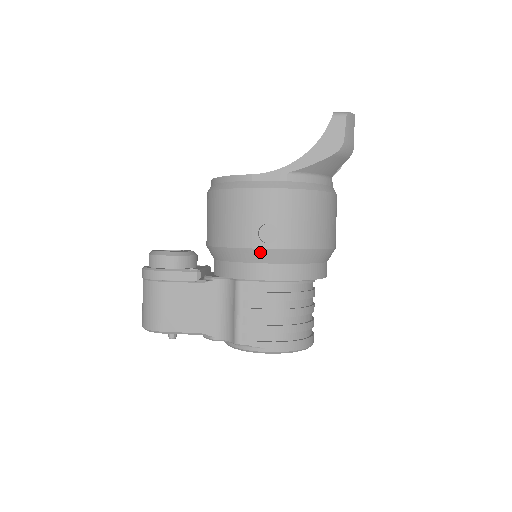
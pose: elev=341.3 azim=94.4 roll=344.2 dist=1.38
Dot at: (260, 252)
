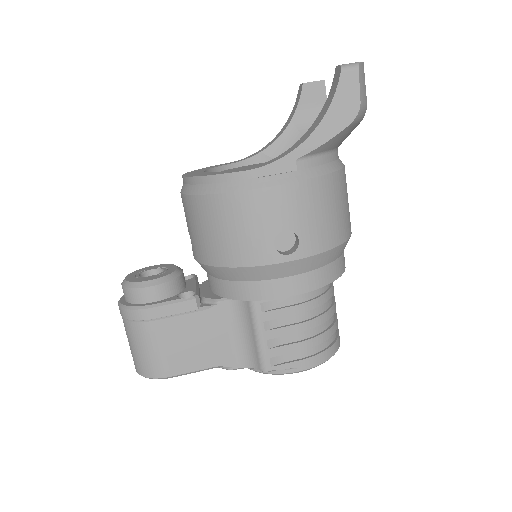
Dot at: (280, 267)
